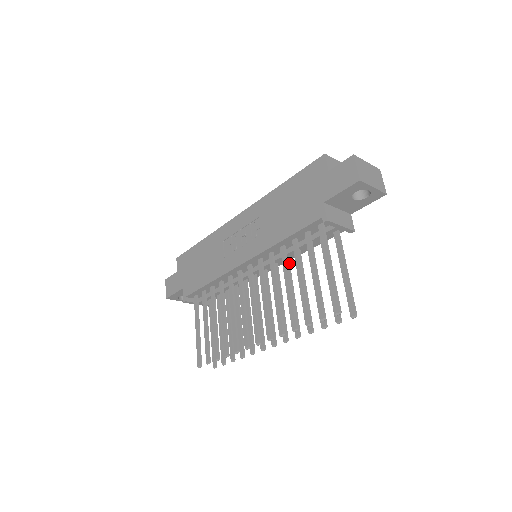
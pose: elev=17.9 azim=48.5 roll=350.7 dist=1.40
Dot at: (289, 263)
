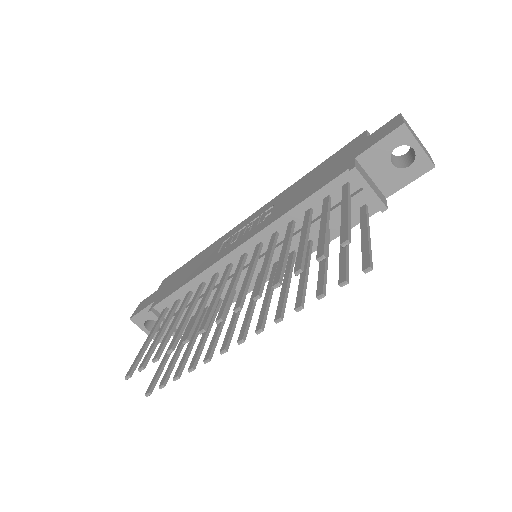
Dot at: (294, 256)
